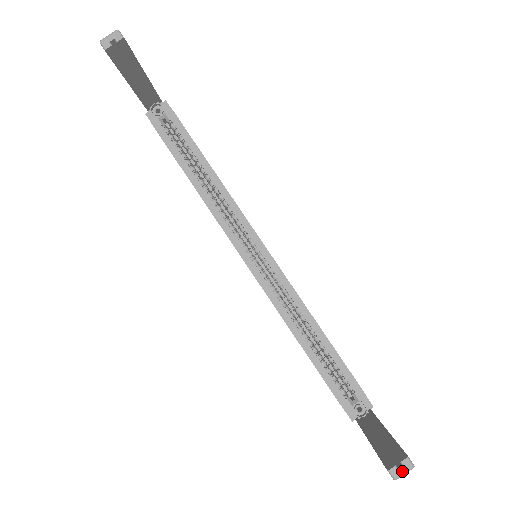
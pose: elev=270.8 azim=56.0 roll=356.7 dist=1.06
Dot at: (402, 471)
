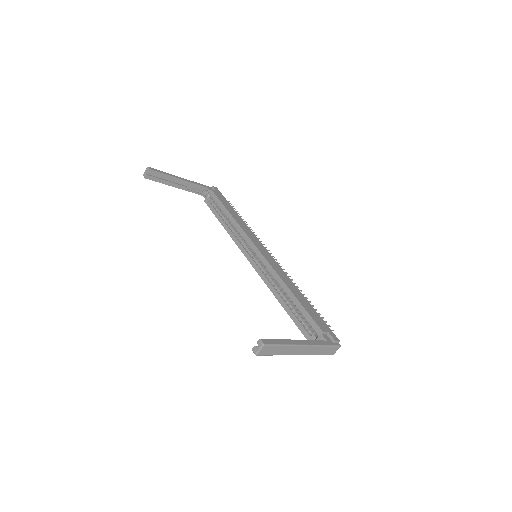
Dot at: (258, 348)
